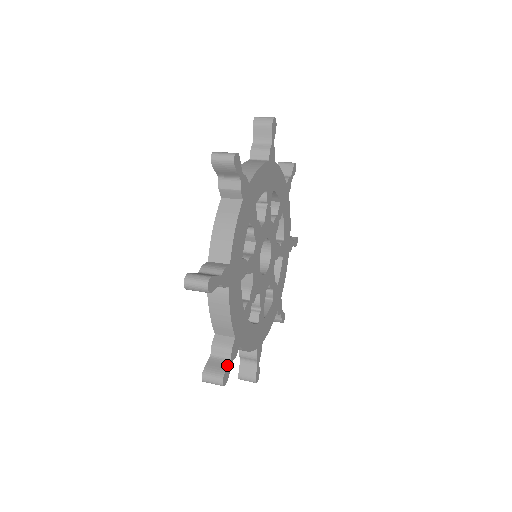
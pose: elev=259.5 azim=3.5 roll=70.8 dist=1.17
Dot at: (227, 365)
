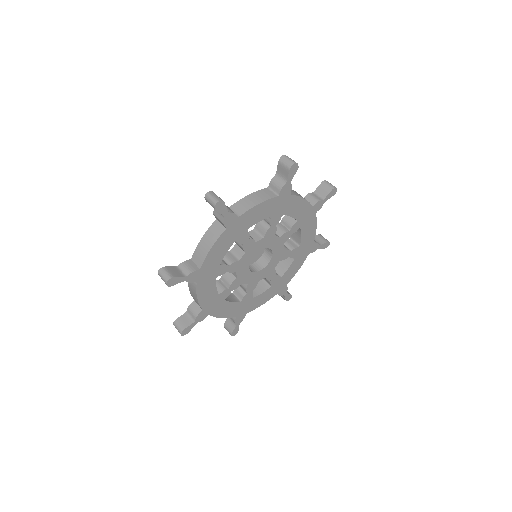
Dot at: (190, 324)
